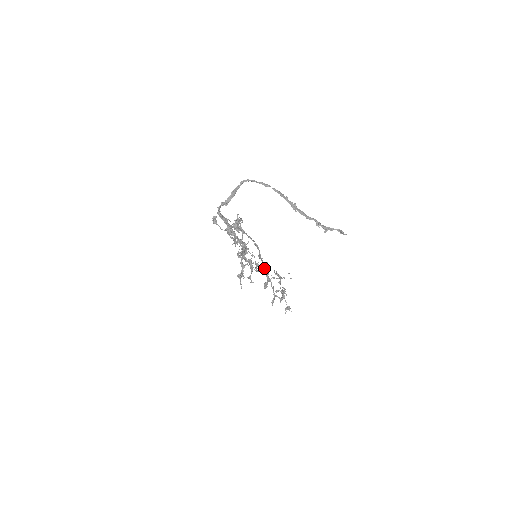
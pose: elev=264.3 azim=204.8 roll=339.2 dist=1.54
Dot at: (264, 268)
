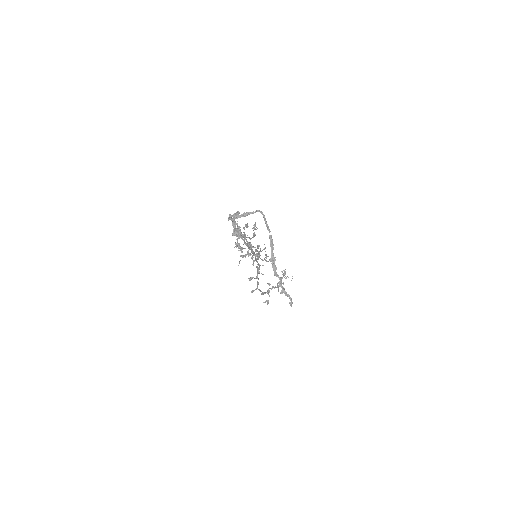
Dot at: (257, 267)
